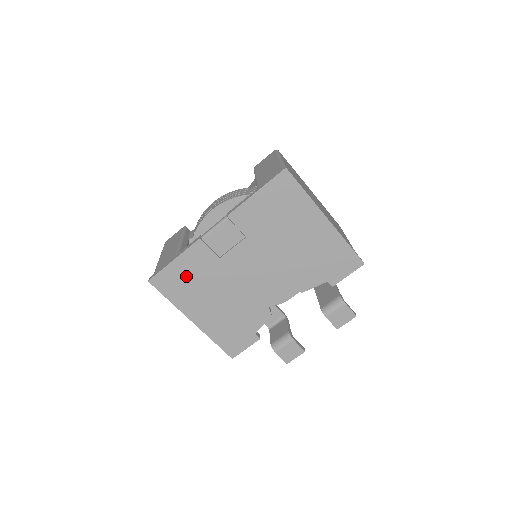
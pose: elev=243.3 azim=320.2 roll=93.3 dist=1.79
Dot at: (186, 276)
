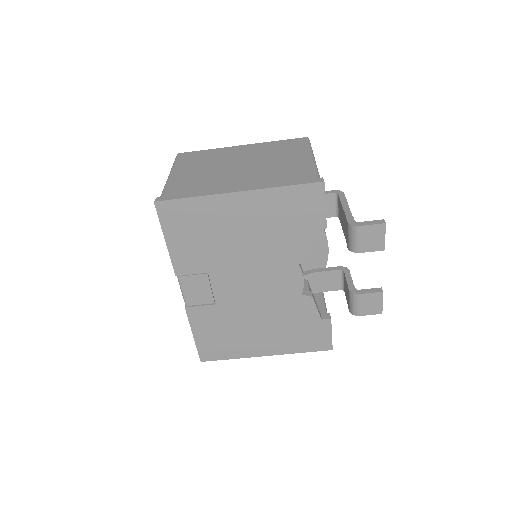
Dot at: (216, 336)
